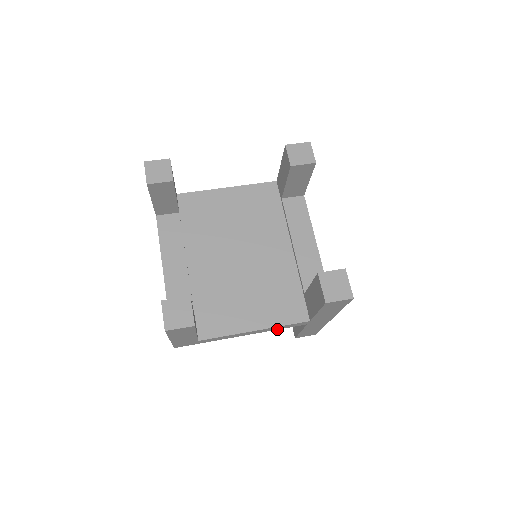
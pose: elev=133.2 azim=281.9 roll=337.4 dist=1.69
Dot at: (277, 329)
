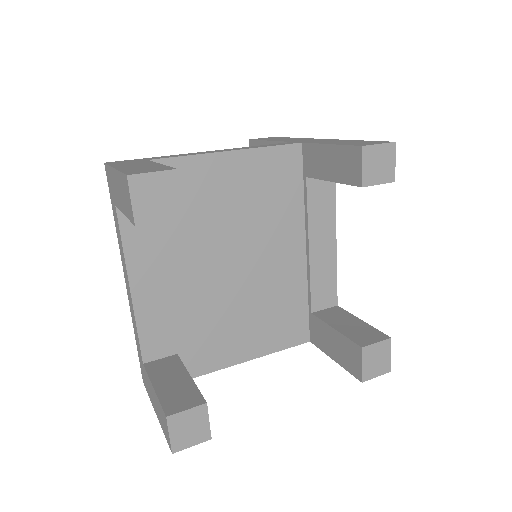
Dot at: occluded
